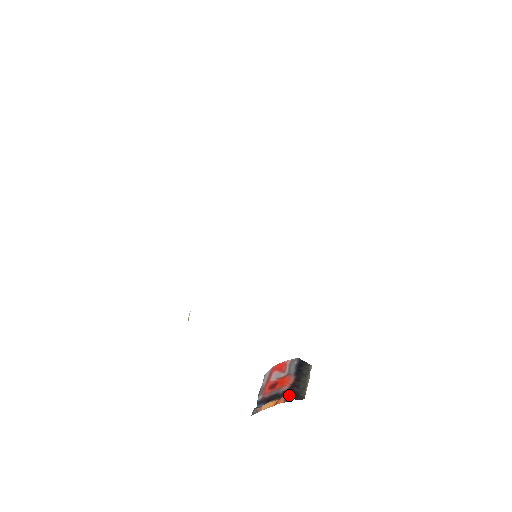
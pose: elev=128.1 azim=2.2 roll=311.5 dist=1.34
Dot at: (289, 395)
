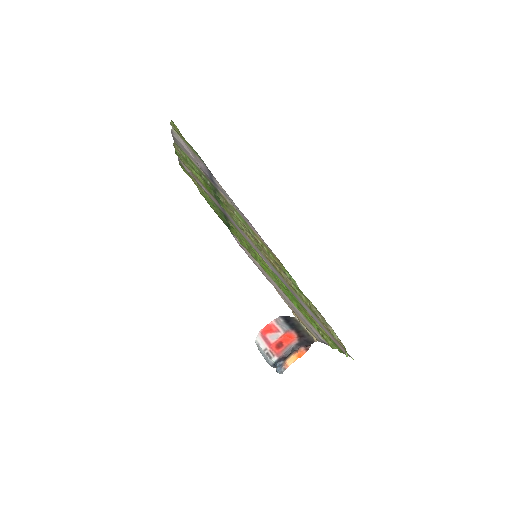
Dot at: (303, 345)
